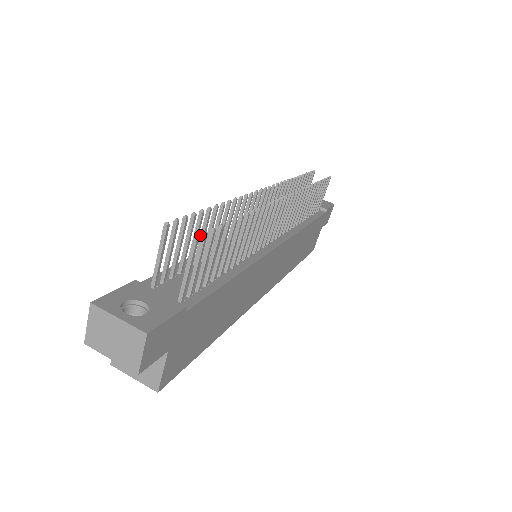
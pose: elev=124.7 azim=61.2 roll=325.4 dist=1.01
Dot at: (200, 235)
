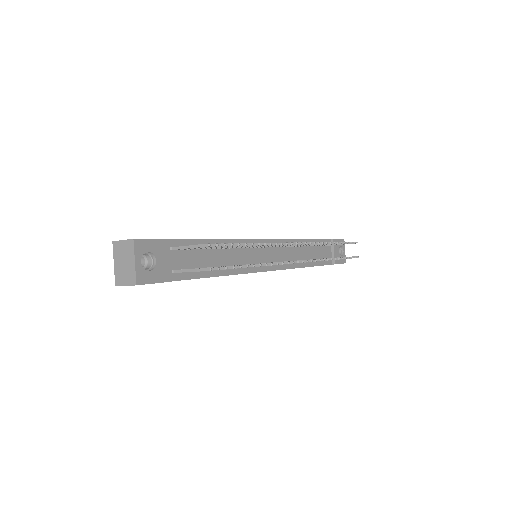
Dot at: occluded
